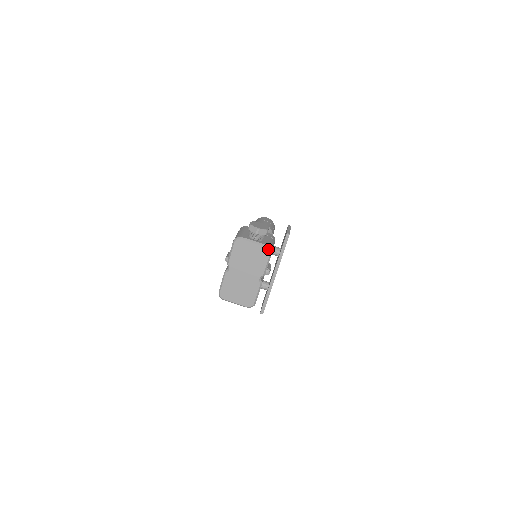
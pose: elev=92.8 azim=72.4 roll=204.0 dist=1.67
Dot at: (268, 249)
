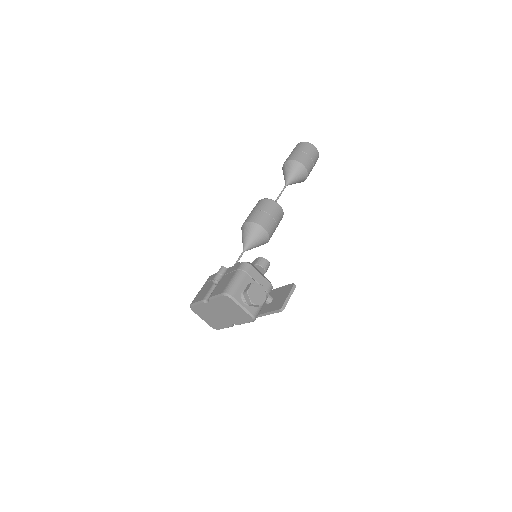
Dot at: (252, 319)
